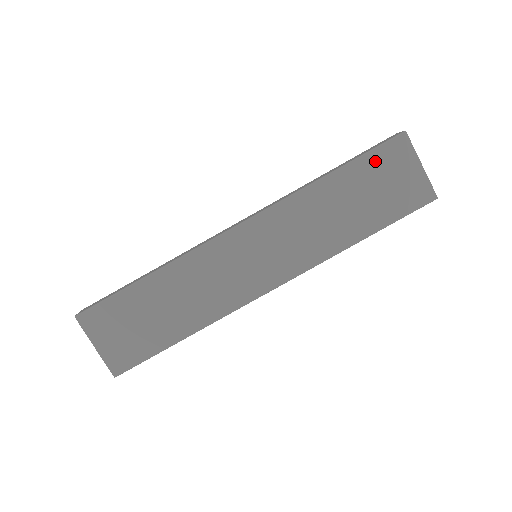
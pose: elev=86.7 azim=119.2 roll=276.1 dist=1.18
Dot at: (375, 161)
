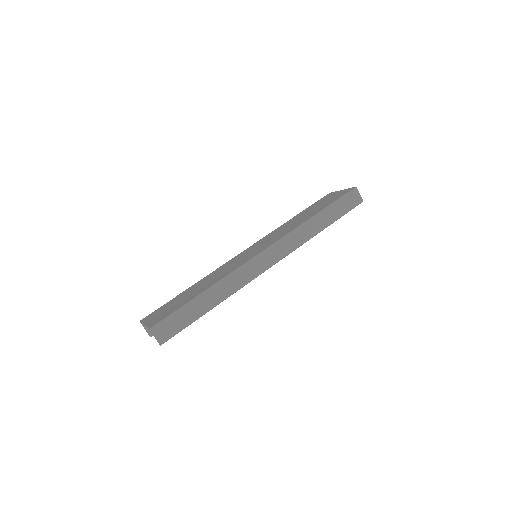
Dot at: occluded
